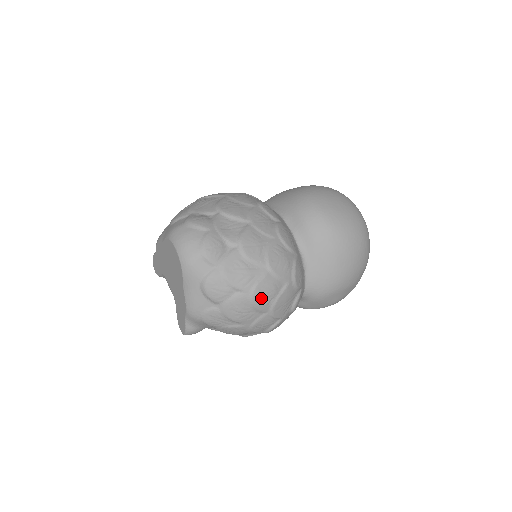
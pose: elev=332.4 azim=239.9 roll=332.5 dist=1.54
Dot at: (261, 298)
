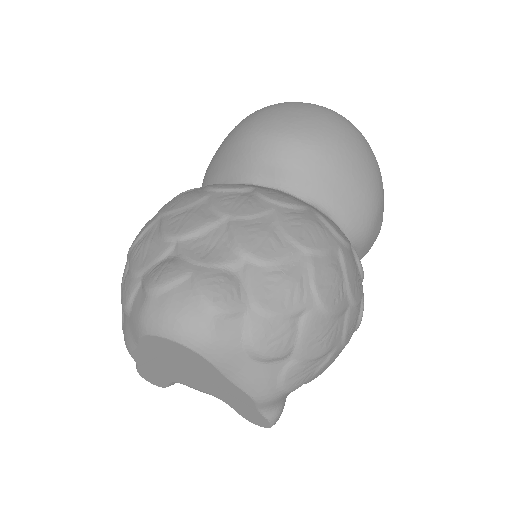
Dot at: (332, 296)
